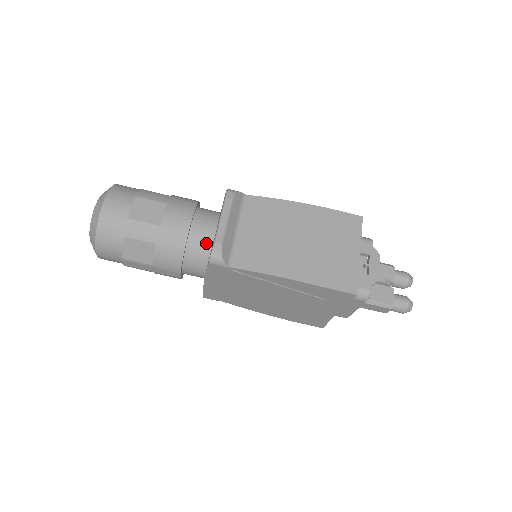
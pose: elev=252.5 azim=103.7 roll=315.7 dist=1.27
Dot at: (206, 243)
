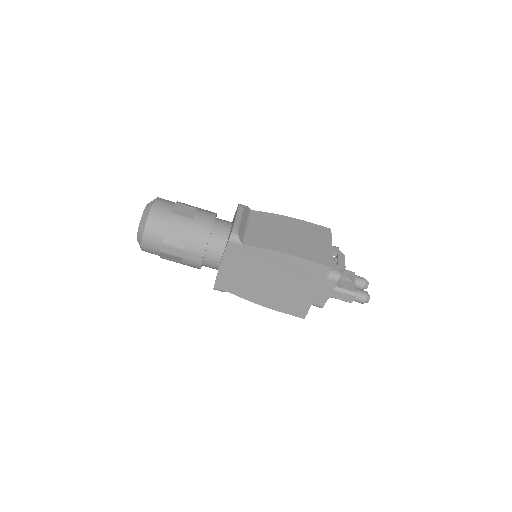
Dot at: (224, 235)
